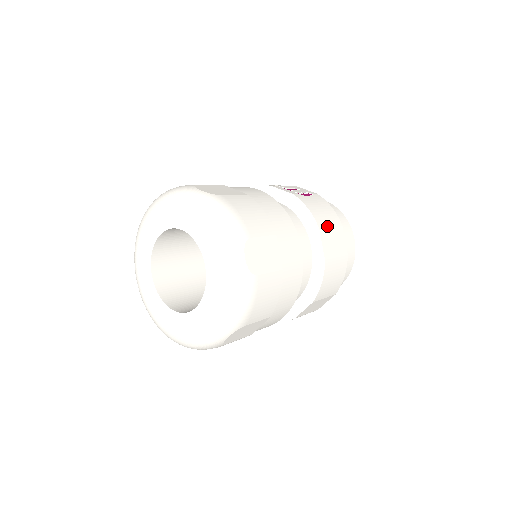
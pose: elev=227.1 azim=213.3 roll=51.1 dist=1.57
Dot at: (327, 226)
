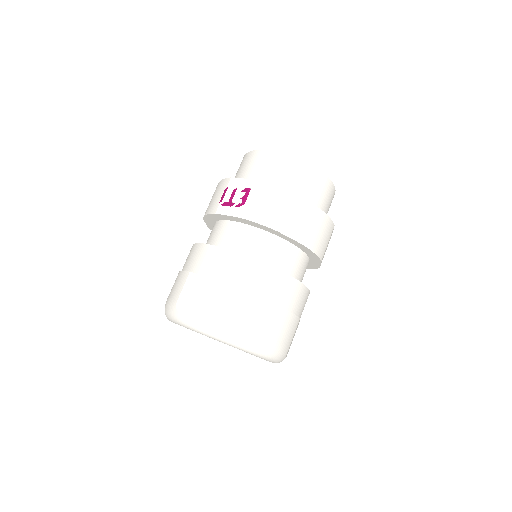
Dot at: (282, 217)
